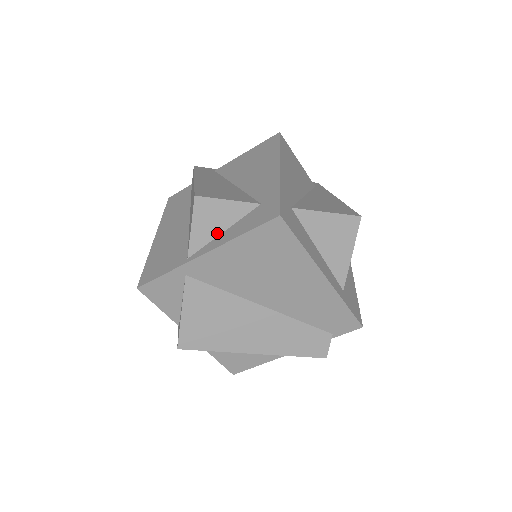
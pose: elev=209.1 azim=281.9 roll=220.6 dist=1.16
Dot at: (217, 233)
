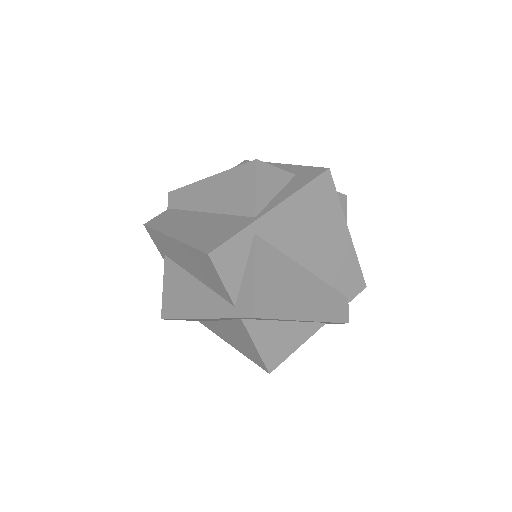
Dot at: (272, 195)
